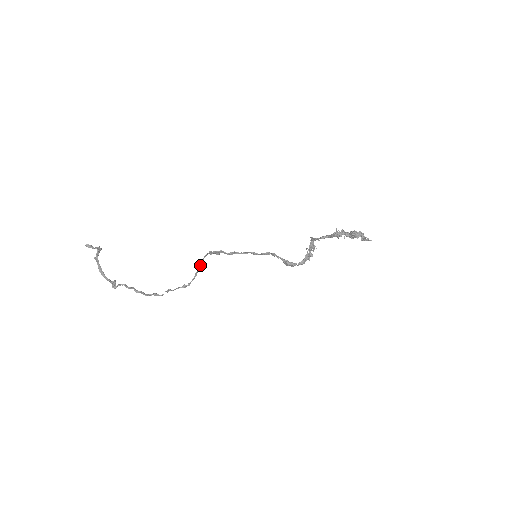
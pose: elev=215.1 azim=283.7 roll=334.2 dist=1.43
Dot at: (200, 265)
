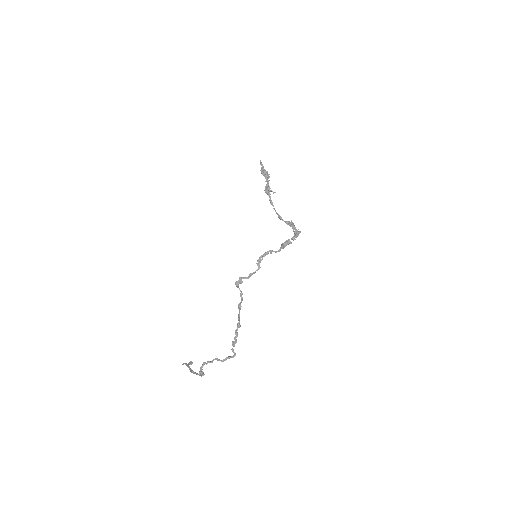
Dot at: (239, 303)
